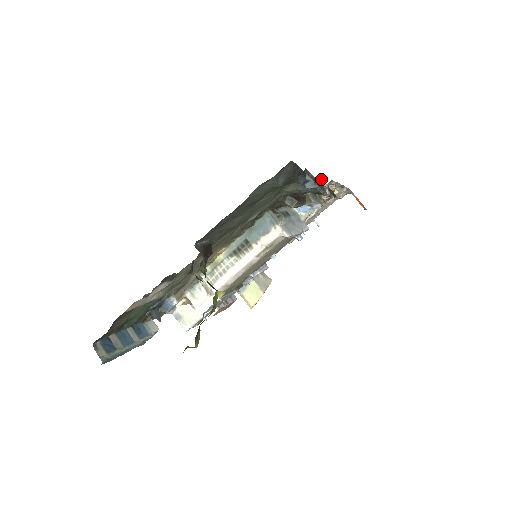
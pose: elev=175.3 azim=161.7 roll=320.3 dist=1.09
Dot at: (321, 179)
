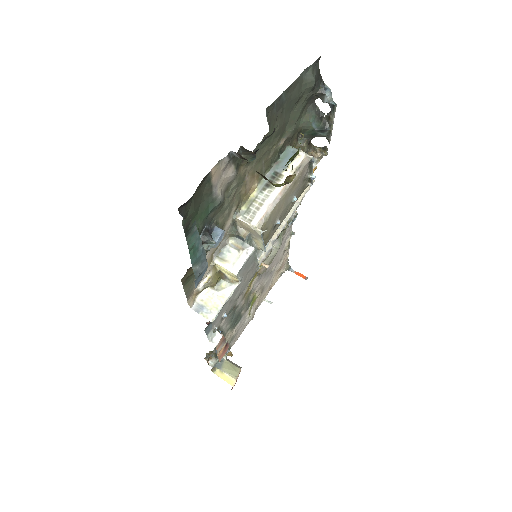
Dot at: (311, 143)
